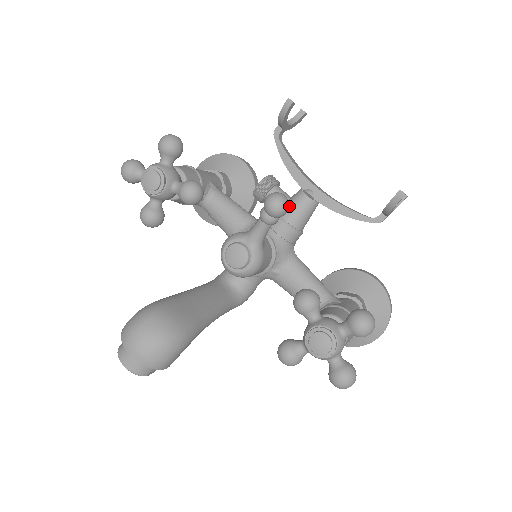
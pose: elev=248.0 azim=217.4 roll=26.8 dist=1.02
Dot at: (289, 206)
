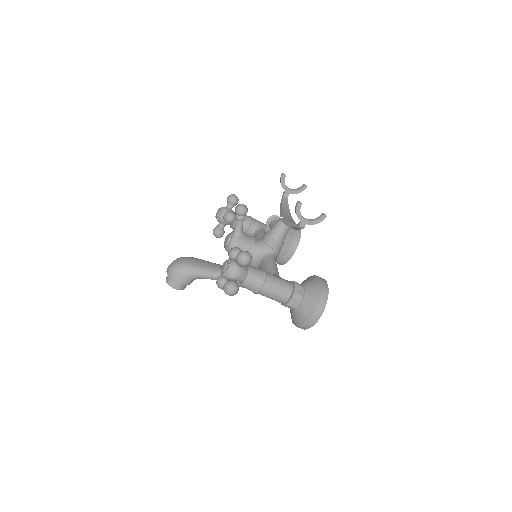
Dot at: (272, 226)
